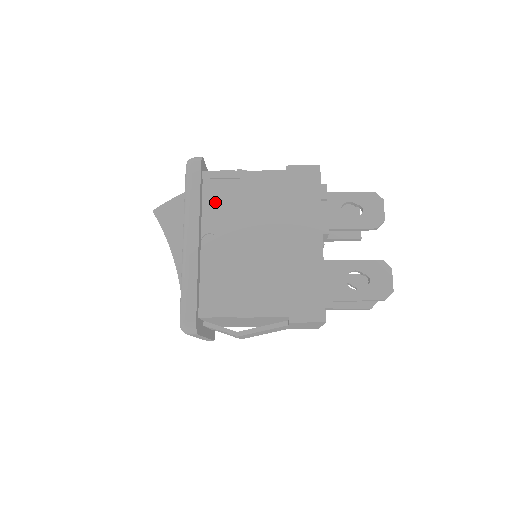
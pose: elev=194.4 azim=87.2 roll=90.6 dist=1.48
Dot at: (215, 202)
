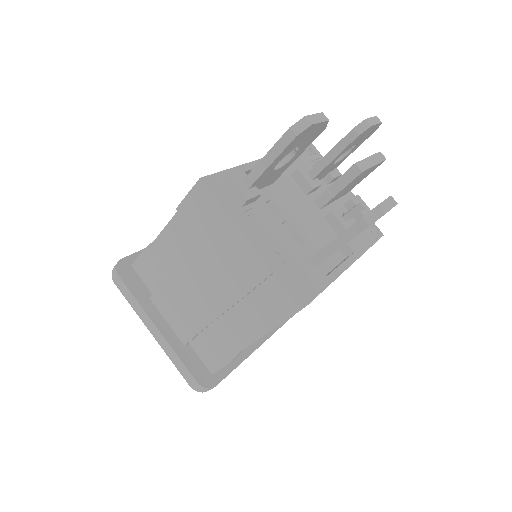
Dot at: occluded
